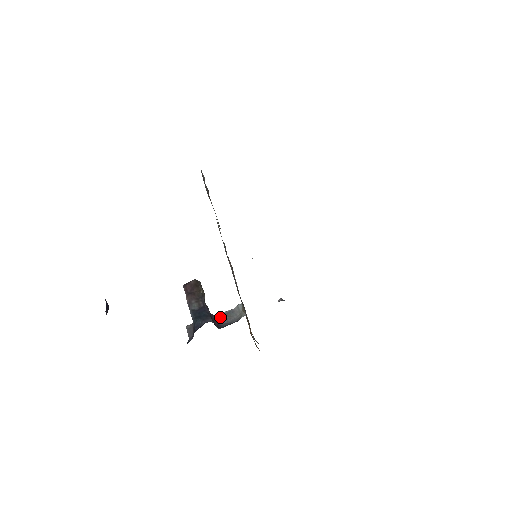
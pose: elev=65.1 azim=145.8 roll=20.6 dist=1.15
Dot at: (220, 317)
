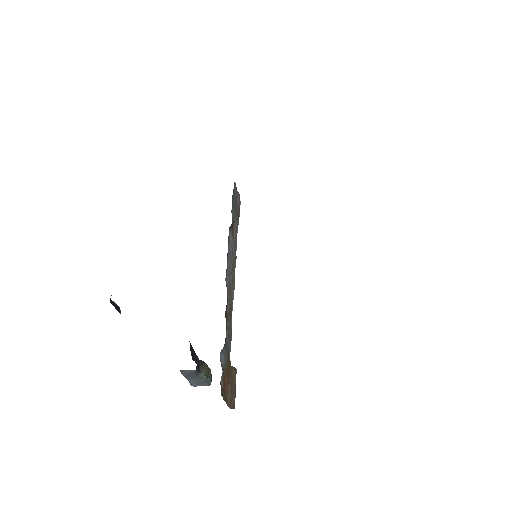
Dot at: occluded
